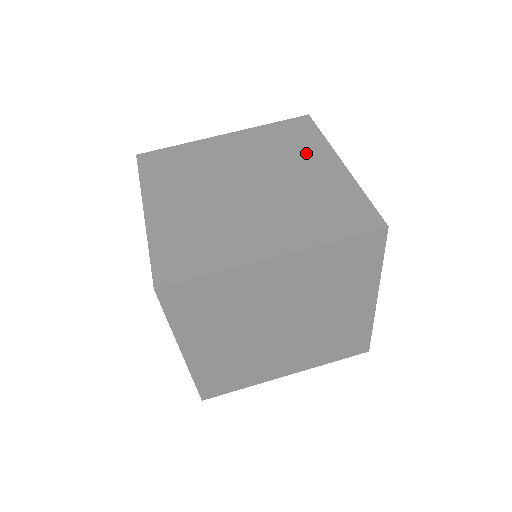
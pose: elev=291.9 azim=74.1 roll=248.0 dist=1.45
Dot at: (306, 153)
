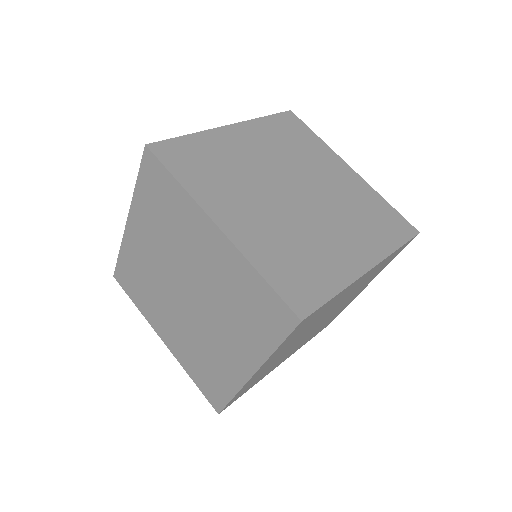
Dot at: occluded
